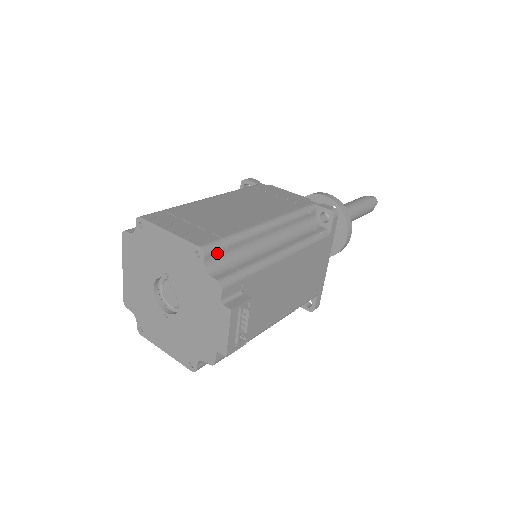
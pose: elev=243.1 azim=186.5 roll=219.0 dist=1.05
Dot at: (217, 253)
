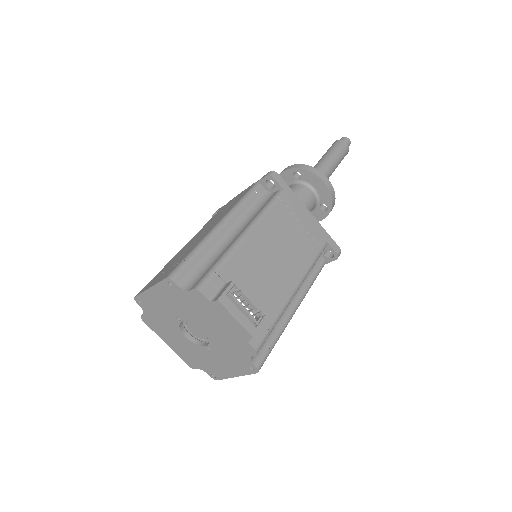
Dot at: (185, 272)
